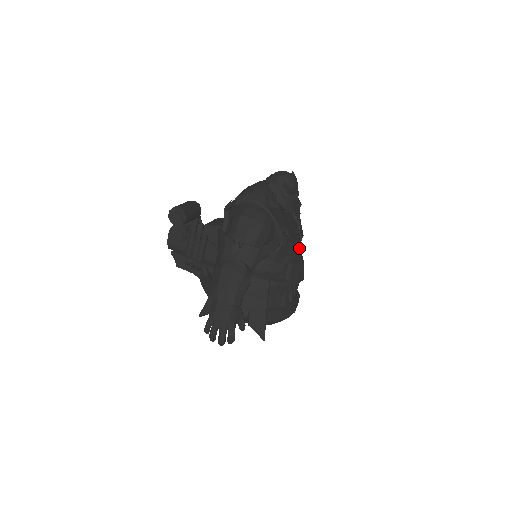
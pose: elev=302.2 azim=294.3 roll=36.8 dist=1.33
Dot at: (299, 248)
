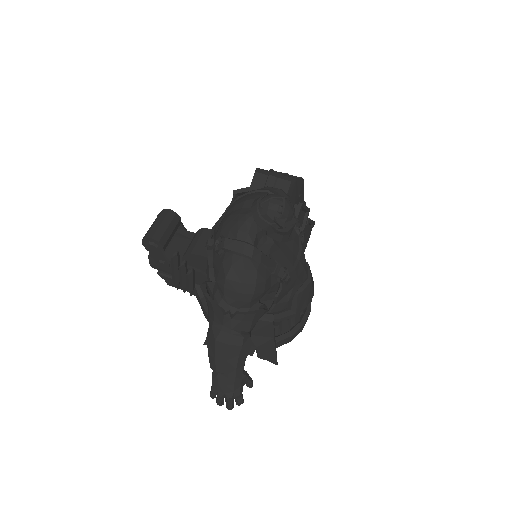
Dot at: (304, 270)
